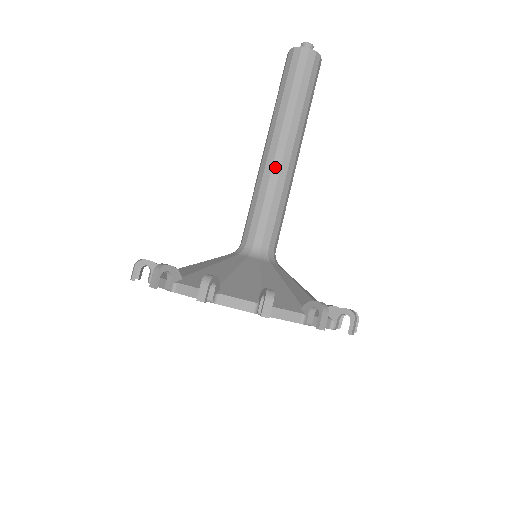
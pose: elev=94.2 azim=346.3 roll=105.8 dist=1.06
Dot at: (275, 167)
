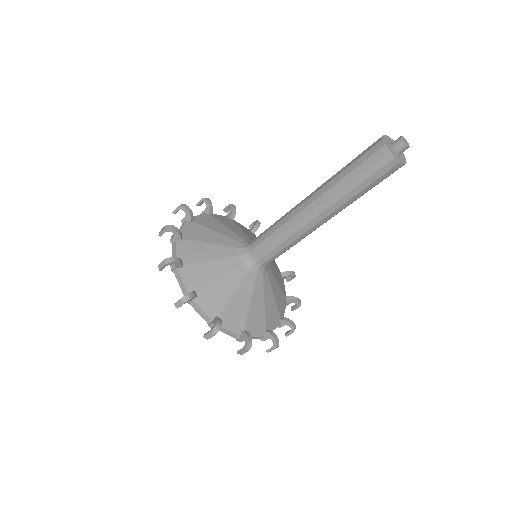
Dot at: (296, 218)
